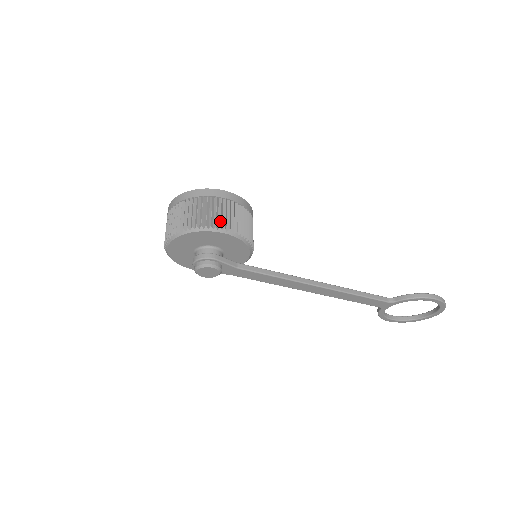
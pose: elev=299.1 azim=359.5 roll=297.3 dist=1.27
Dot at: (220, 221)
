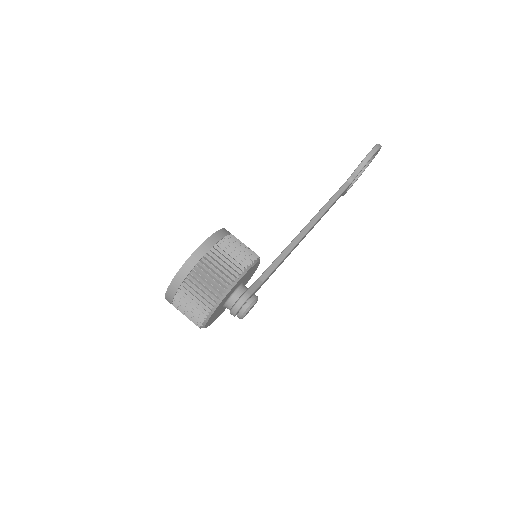
Dot at: (232, 270)
